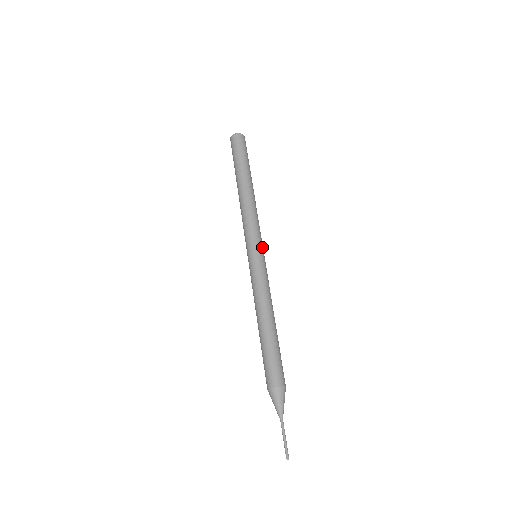
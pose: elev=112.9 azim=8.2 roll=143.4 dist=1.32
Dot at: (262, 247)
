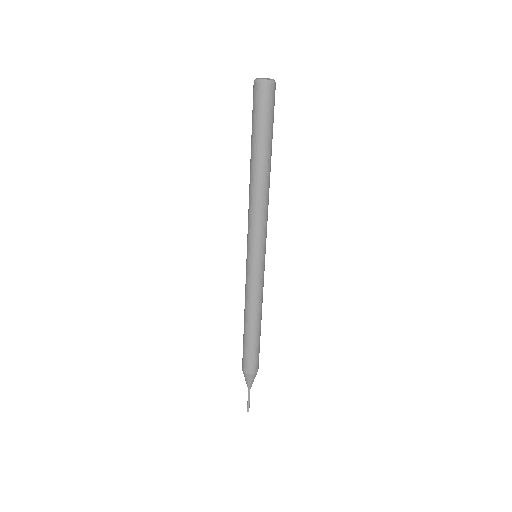
Dot at: (265, 248)
